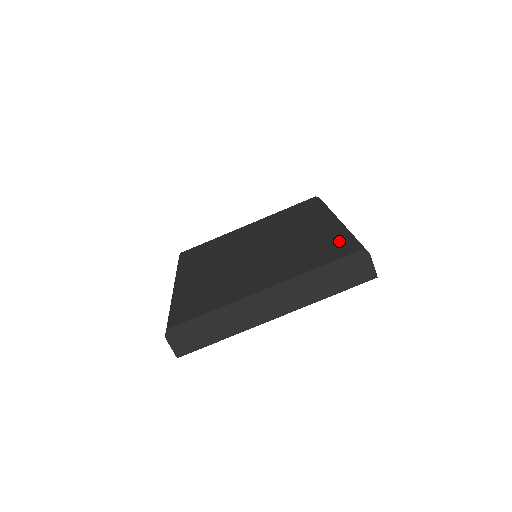
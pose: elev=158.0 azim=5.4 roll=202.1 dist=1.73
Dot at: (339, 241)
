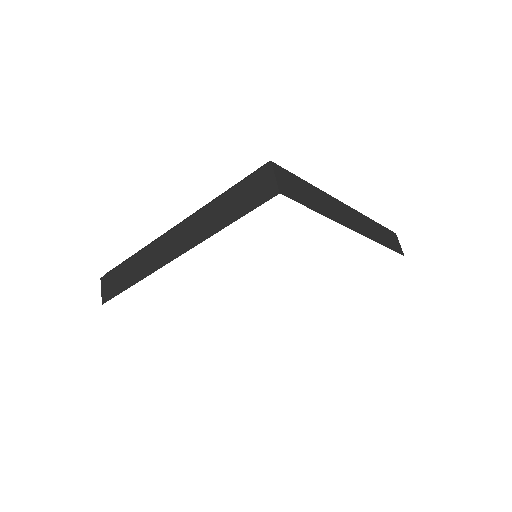
Dot at: occluded
